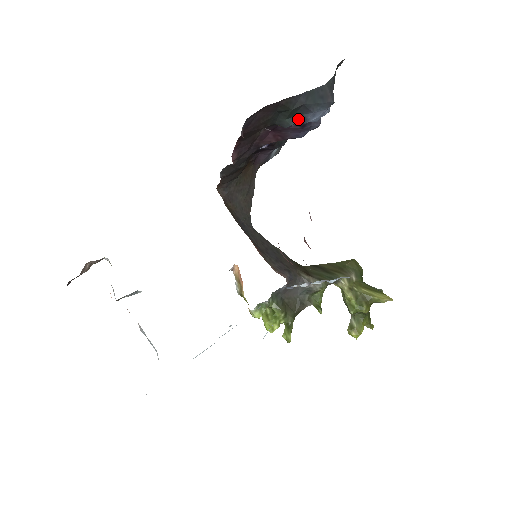
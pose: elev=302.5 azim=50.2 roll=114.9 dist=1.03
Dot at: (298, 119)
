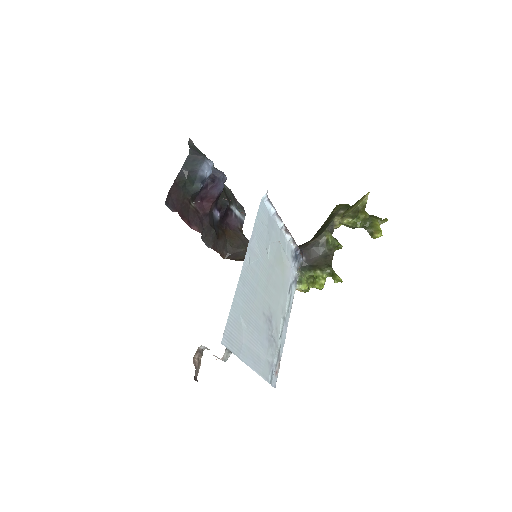
Dot at: (199, 180)
